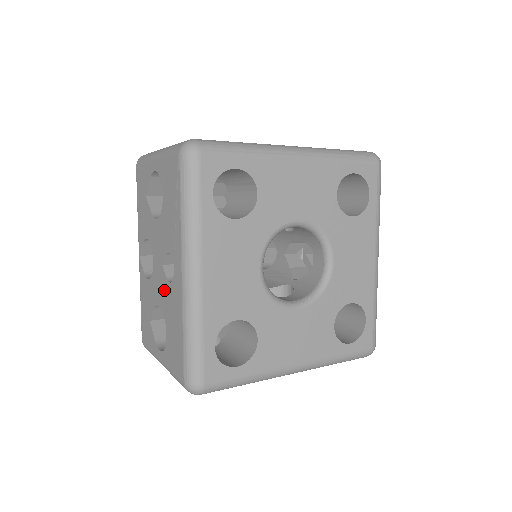
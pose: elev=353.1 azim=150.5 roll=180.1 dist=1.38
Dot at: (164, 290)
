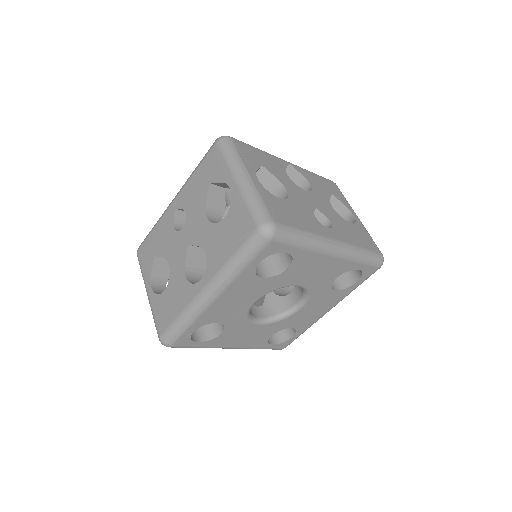
Dot at: occluded
